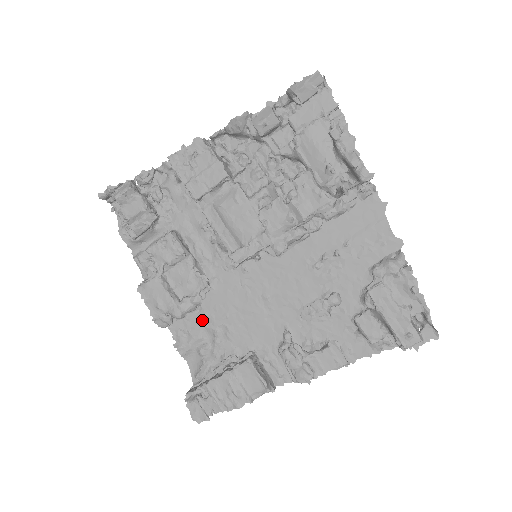
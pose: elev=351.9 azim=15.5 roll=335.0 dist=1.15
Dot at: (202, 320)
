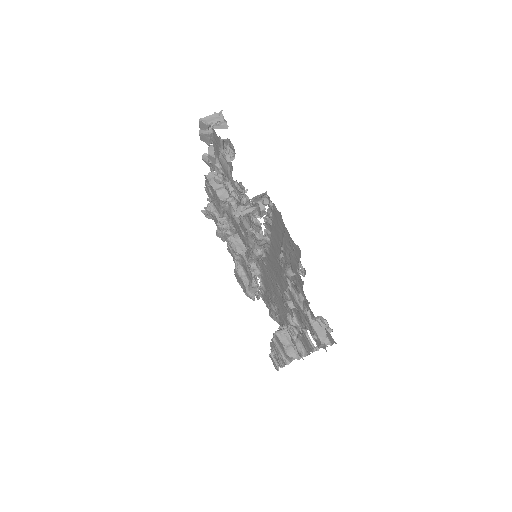
Dot at: (268, 297)
